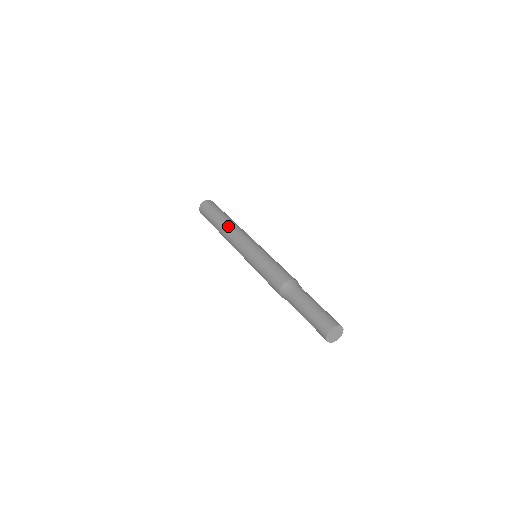
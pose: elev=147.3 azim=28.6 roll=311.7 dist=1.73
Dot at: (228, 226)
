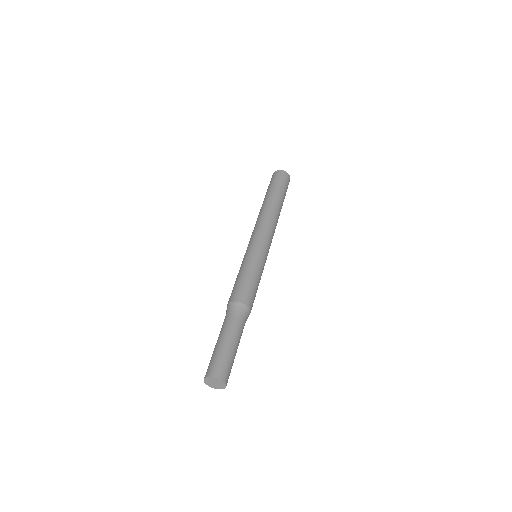
Dot at: (260, 212)
